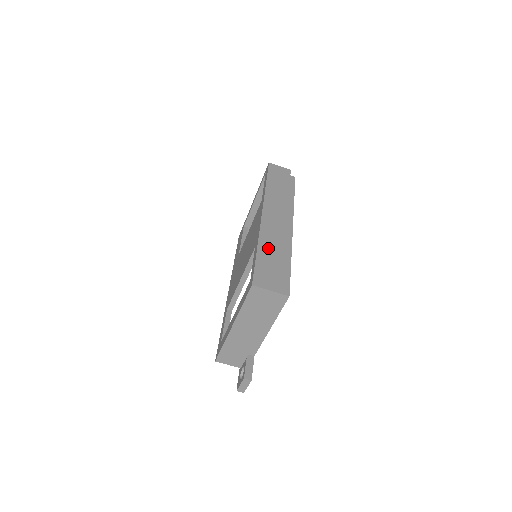
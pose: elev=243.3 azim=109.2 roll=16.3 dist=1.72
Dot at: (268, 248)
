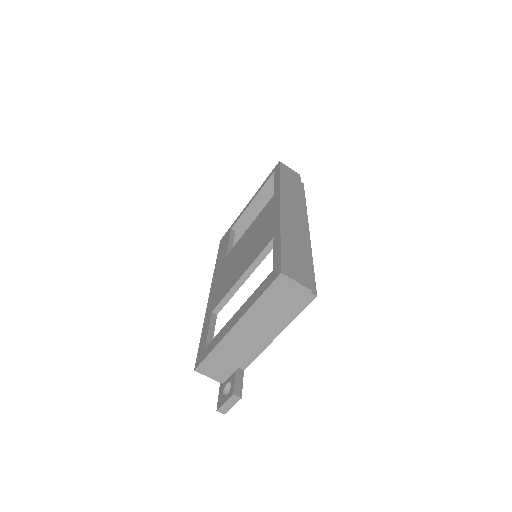
Dot at: (291, 240)
